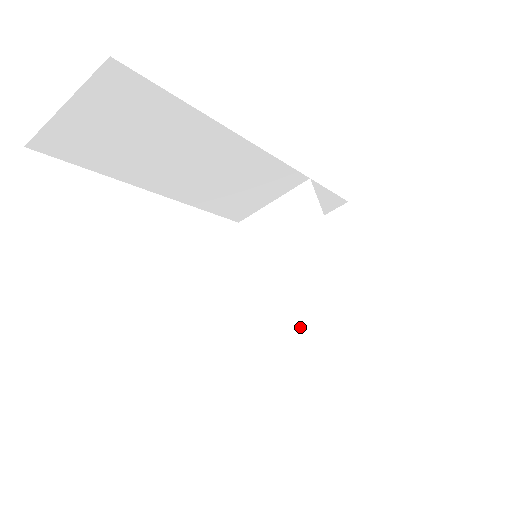
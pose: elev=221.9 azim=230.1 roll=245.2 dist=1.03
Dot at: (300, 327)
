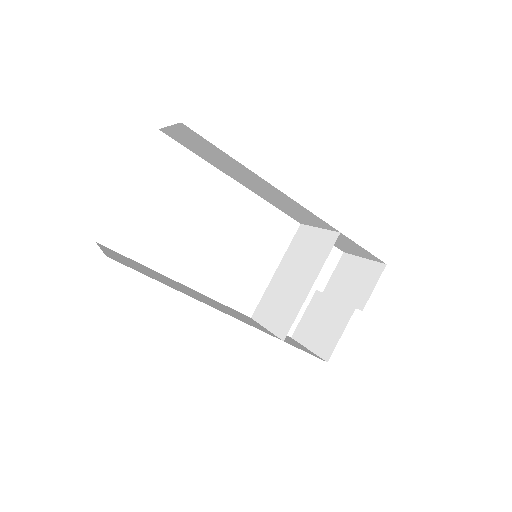
Dot at: (268, 313)
